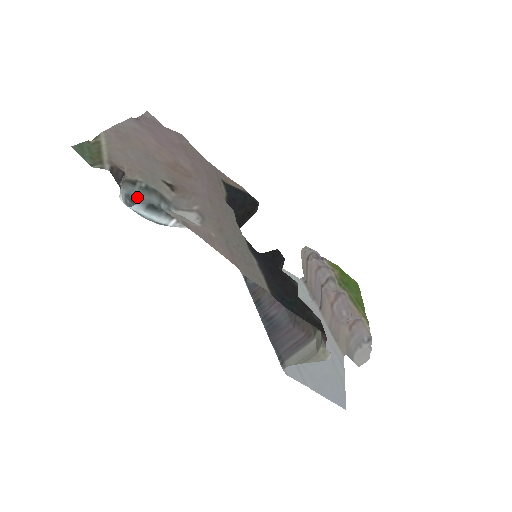
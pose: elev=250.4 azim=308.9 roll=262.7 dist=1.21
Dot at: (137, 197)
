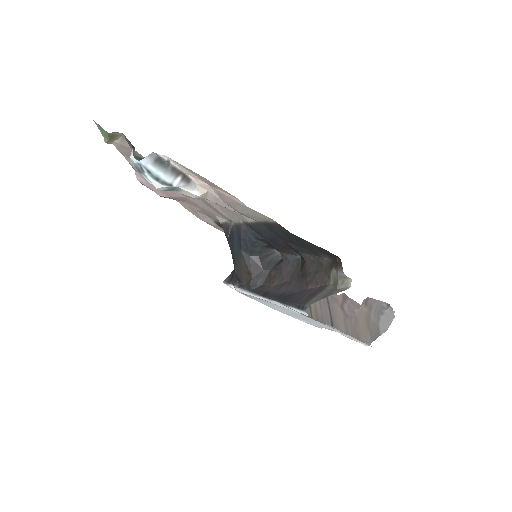
Dot at: occluded
